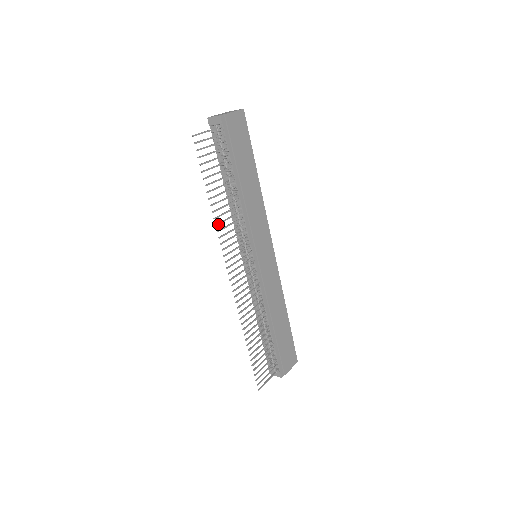
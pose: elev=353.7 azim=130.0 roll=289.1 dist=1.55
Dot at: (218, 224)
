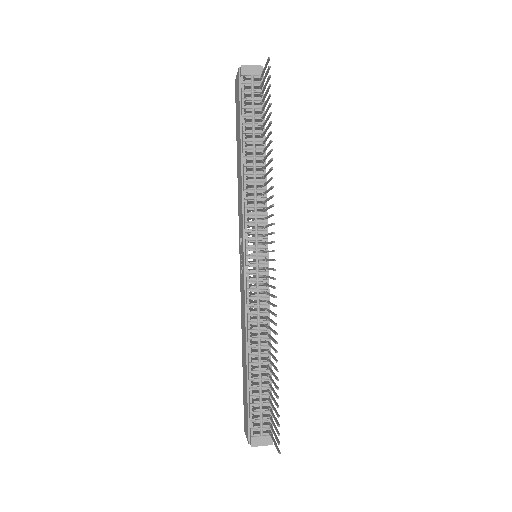
Dot at: (272, 178)
